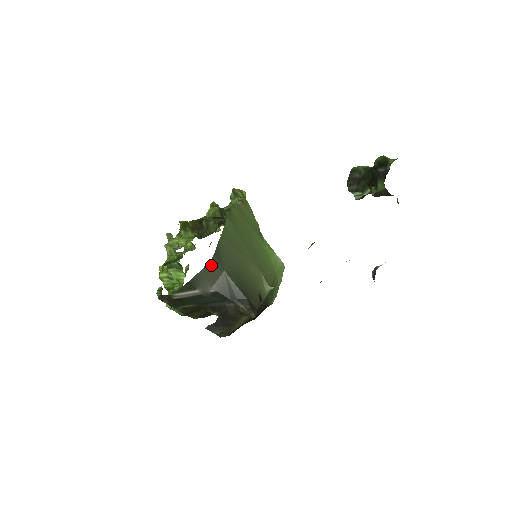
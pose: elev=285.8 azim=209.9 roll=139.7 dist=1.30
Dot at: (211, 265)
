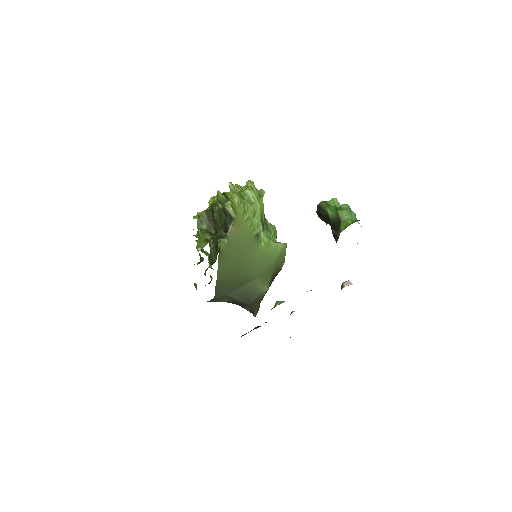
Dot at: (216, 298)
